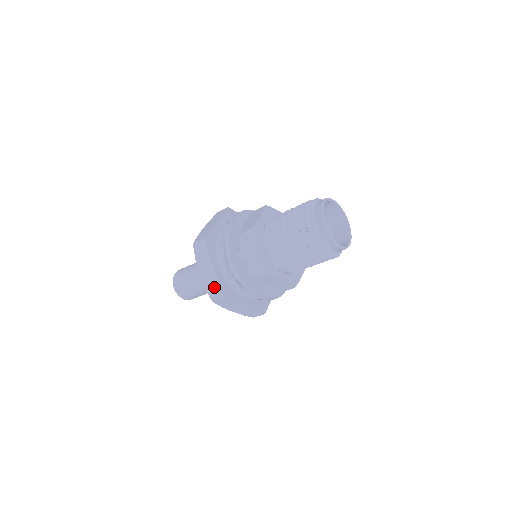
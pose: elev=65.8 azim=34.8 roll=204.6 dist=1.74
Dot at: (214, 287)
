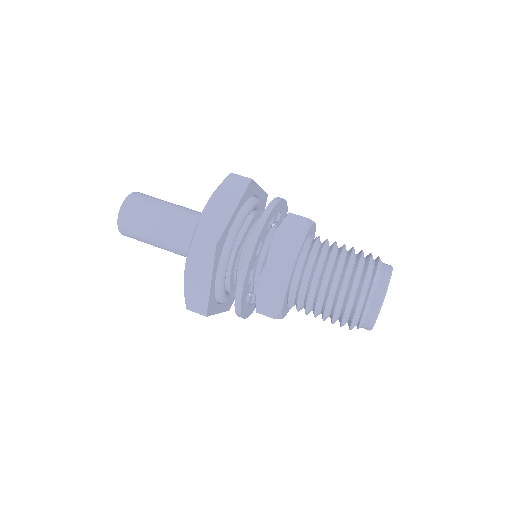
Dot at: (199, 300)
